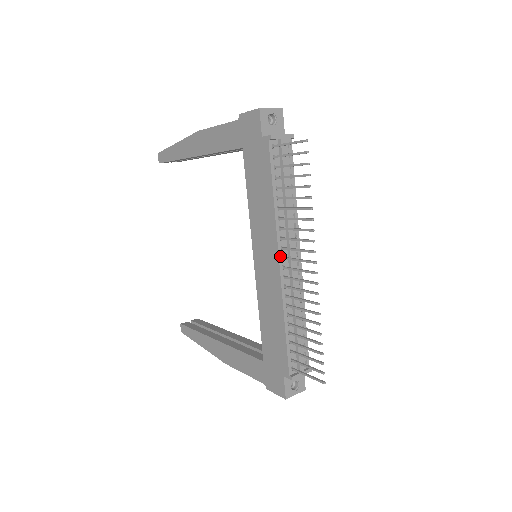
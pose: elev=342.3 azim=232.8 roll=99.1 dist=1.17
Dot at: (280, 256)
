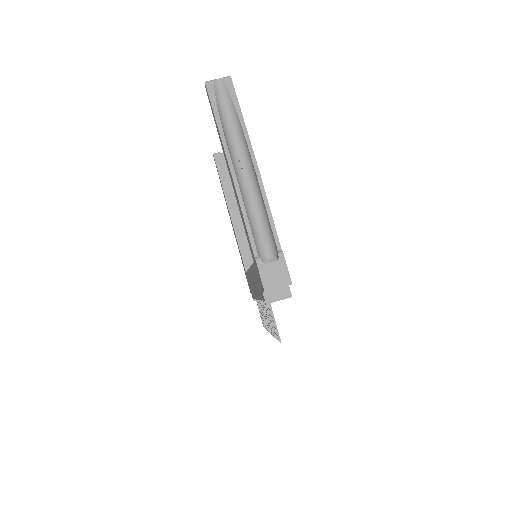
Dot at: occluded
